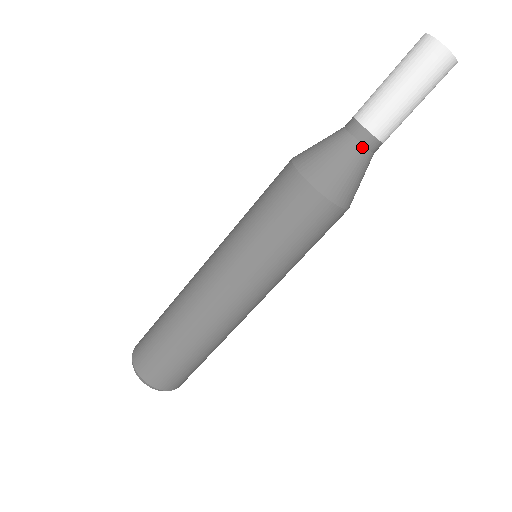
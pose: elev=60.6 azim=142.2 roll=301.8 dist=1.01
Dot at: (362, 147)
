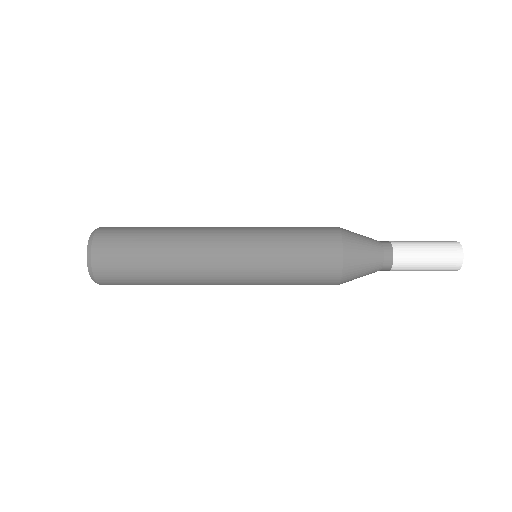
Dot at: occluded
